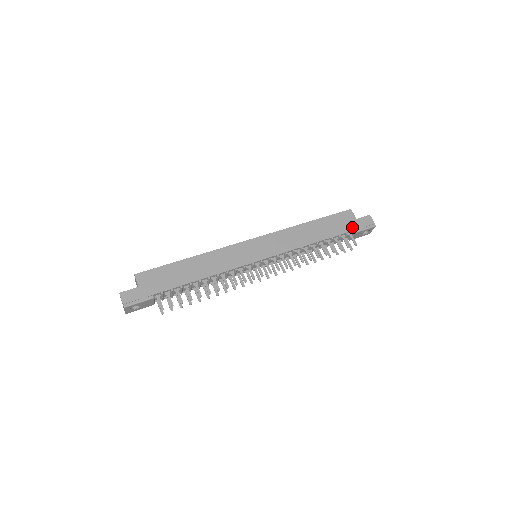
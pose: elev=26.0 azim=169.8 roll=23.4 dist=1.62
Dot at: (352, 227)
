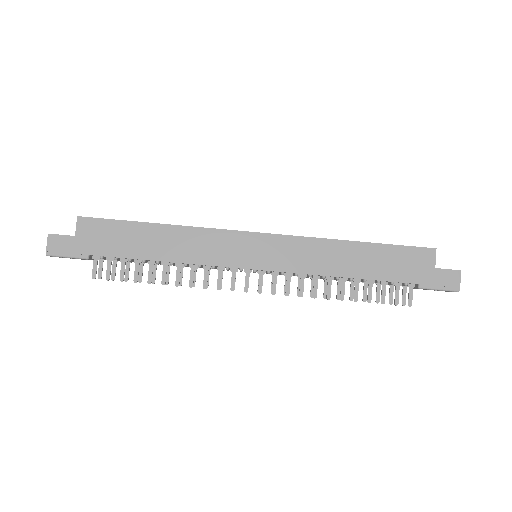
Dot at: (420, 278)
